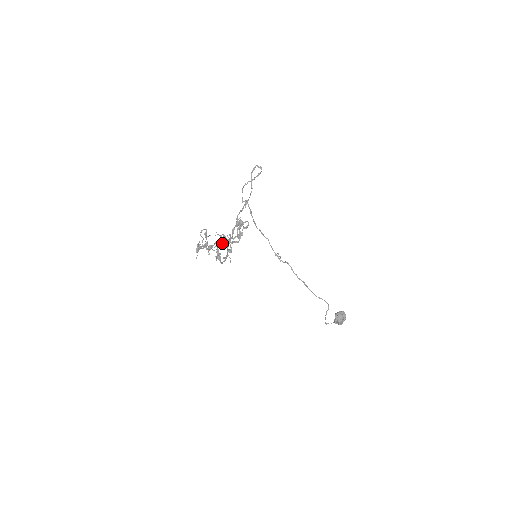
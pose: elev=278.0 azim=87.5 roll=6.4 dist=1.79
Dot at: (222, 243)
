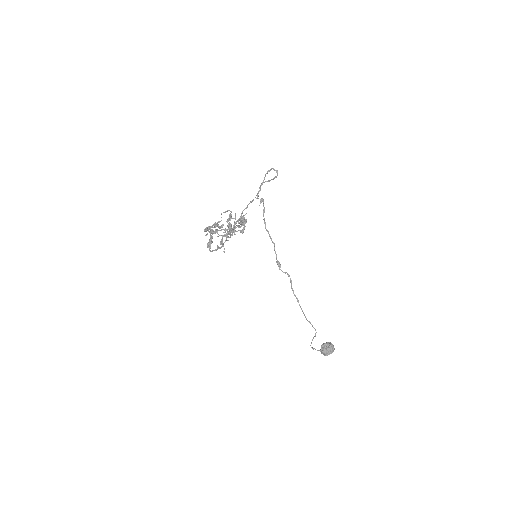
Dot at: occluded
